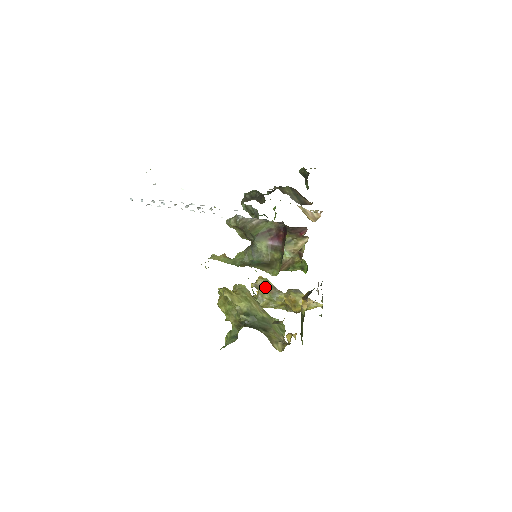
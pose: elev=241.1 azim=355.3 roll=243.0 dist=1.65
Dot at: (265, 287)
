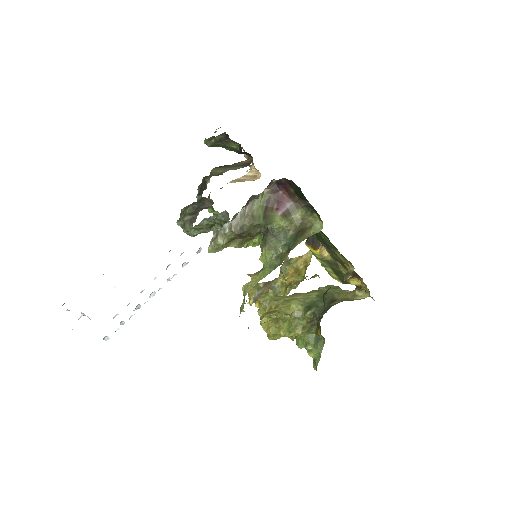
Dot at: (261, 291)
